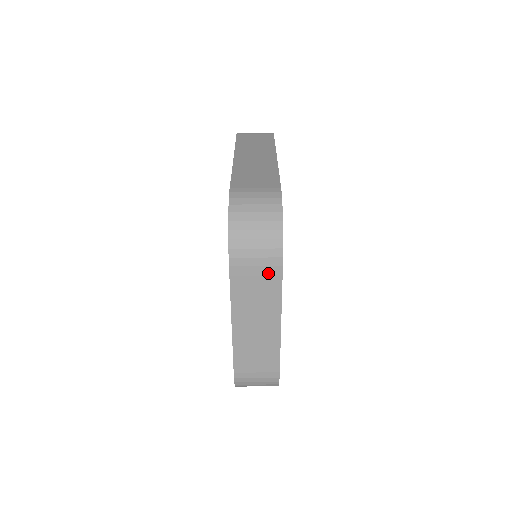
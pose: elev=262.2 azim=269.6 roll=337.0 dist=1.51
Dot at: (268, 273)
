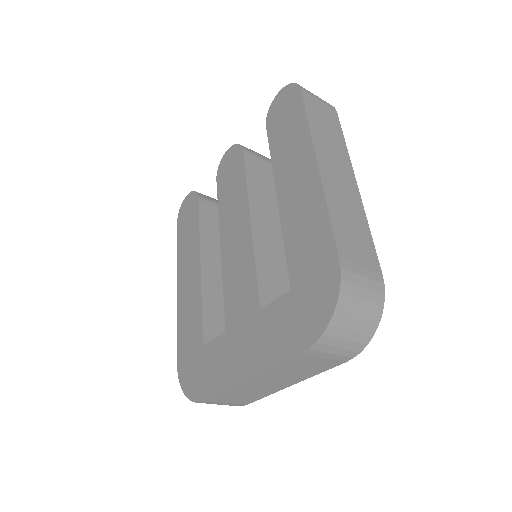
Dot at: (327, 363)
